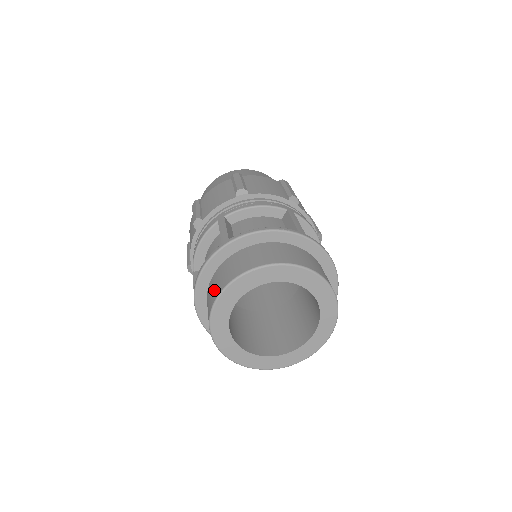
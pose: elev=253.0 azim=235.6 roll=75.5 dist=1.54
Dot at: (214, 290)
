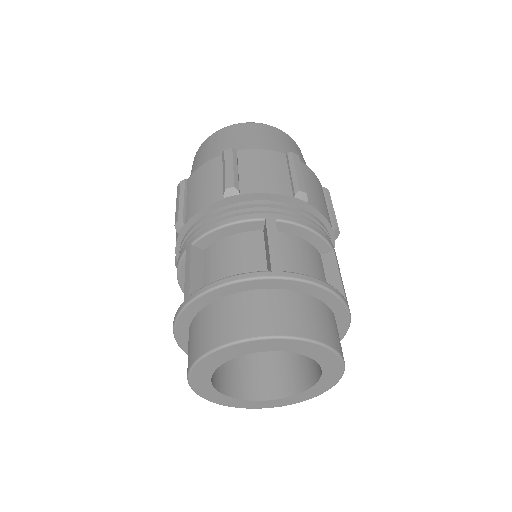
Dot at: (235, 323)
